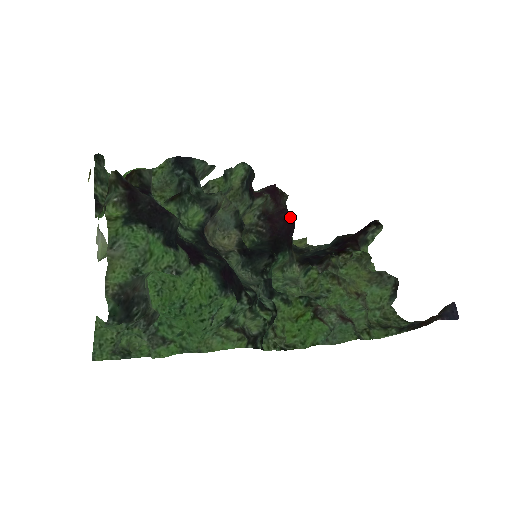
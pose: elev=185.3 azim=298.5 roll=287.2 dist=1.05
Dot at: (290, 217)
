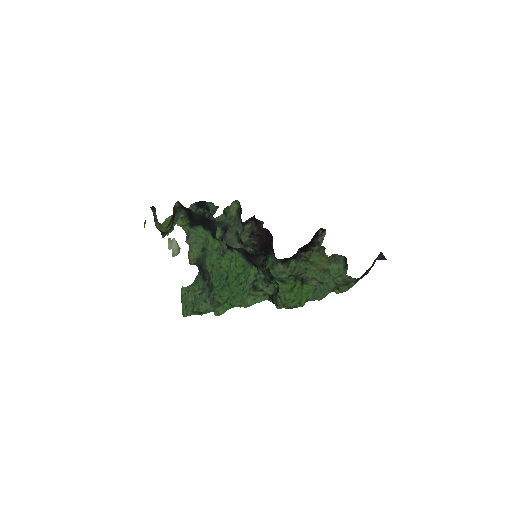
Dot at: (269, 232)
